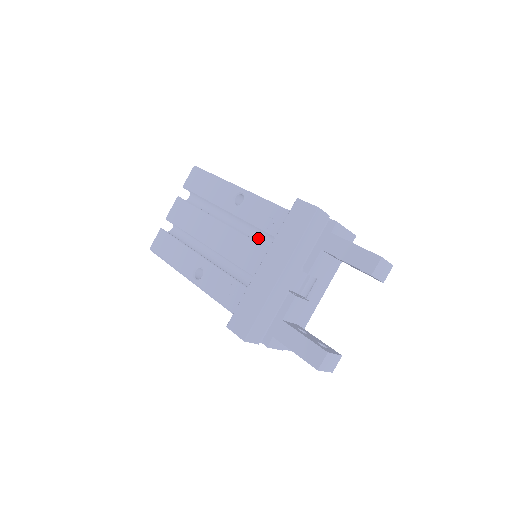
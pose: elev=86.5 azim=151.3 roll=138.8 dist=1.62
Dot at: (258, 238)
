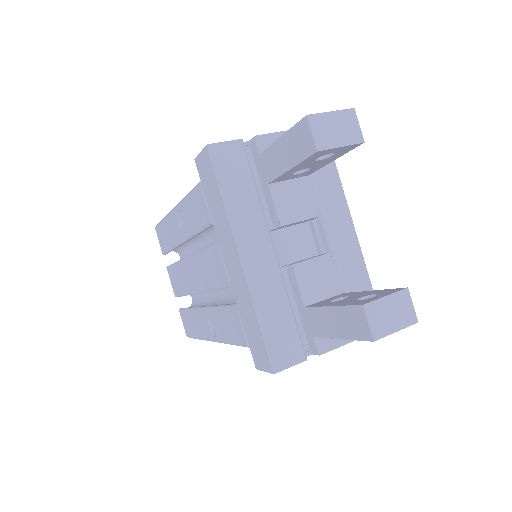
Dot at: occluded
